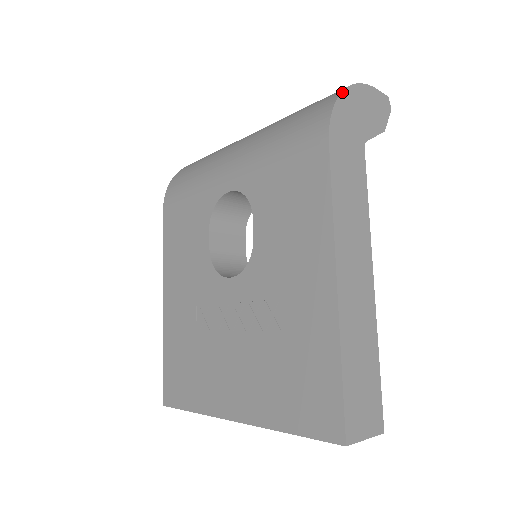
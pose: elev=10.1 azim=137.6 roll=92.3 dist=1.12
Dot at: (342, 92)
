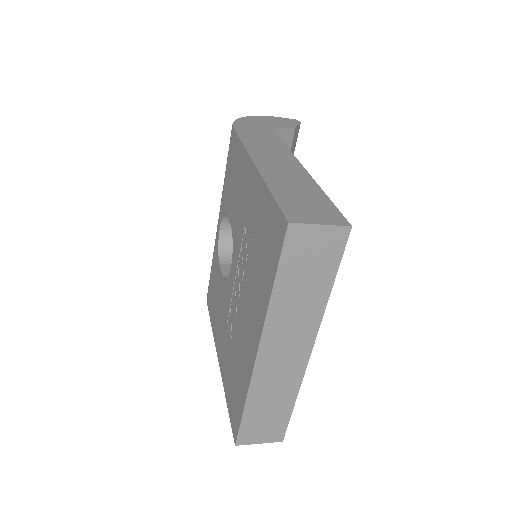
Dot at: (244, 117)
